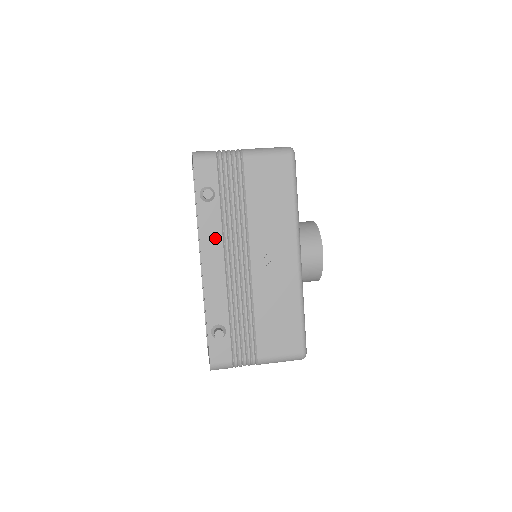
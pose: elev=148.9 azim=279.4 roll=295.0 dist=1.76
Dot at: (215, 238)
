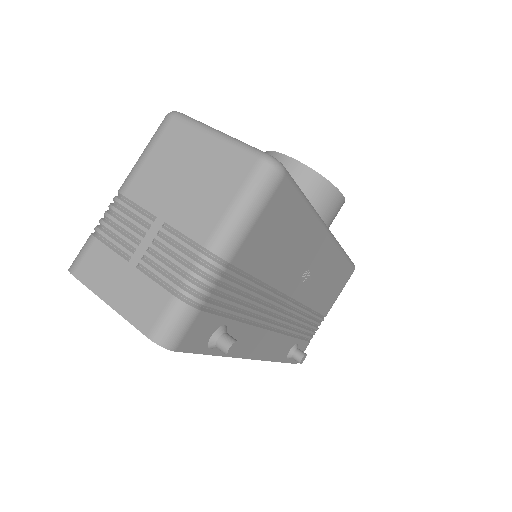
Dot at: (251, 337)
